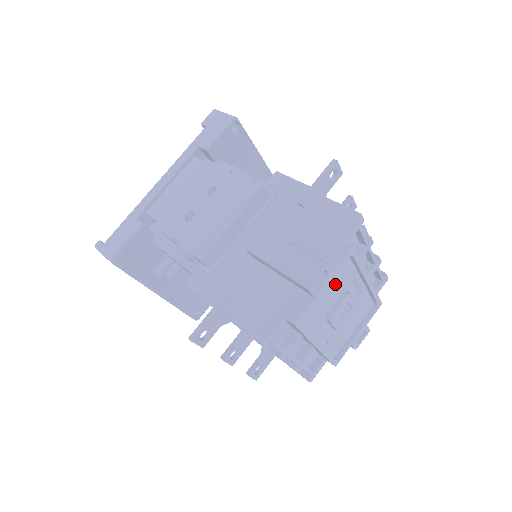
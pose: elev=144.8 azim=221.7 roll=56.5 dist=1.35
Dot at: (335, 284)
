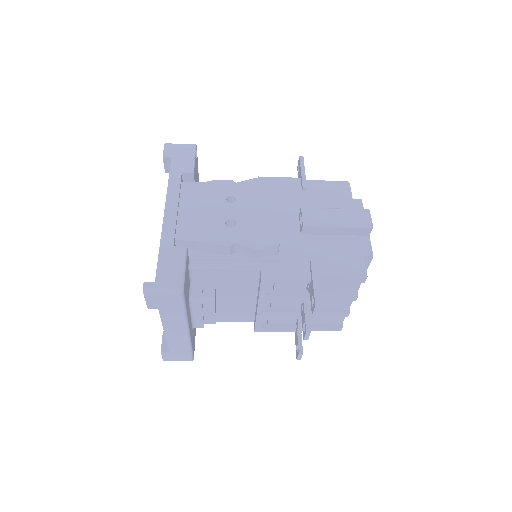
Dot at: occluded
